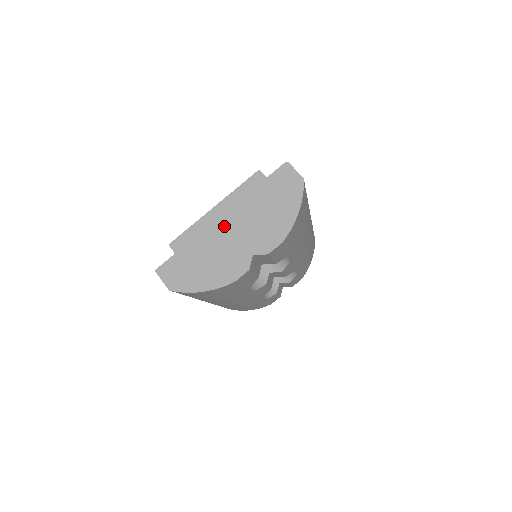
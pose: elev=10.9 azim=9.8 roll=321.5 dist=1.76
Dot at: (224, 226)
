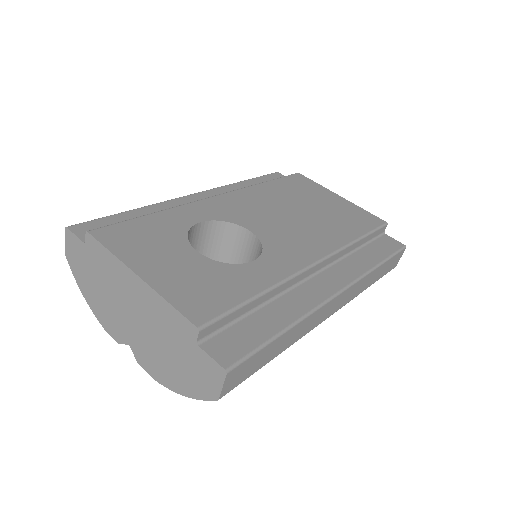
Dot at: (130, 298)
